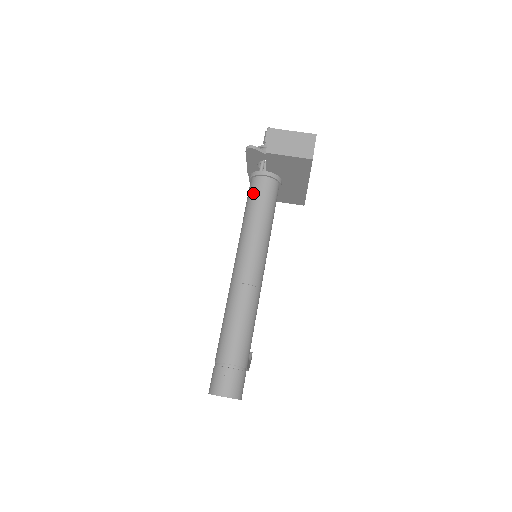
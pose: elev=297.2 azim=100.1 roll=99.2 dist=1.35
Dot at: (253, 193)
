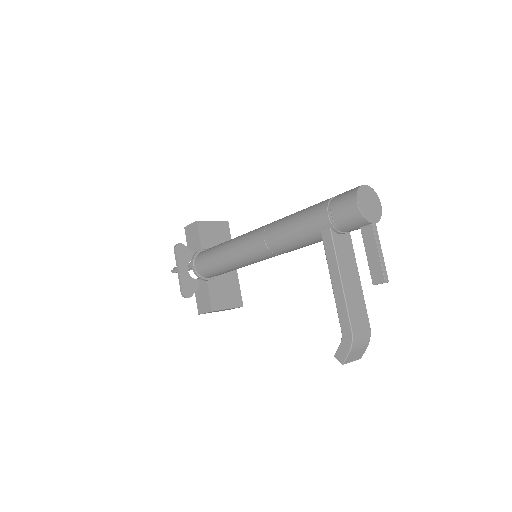
Dot at: (208, 249)
